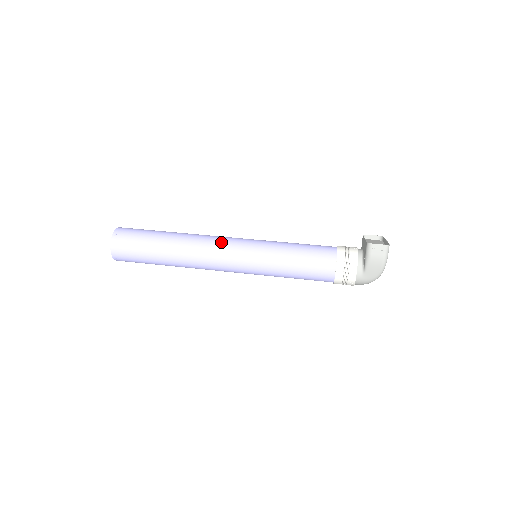
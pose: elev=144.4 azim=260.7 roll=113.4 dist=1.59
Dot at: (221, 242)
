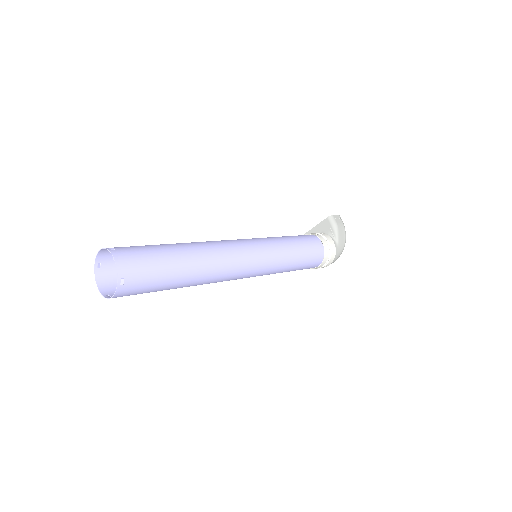
Dot at: (229, 240)
